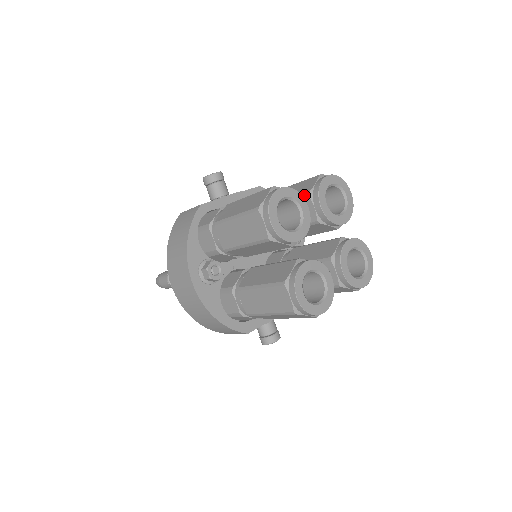
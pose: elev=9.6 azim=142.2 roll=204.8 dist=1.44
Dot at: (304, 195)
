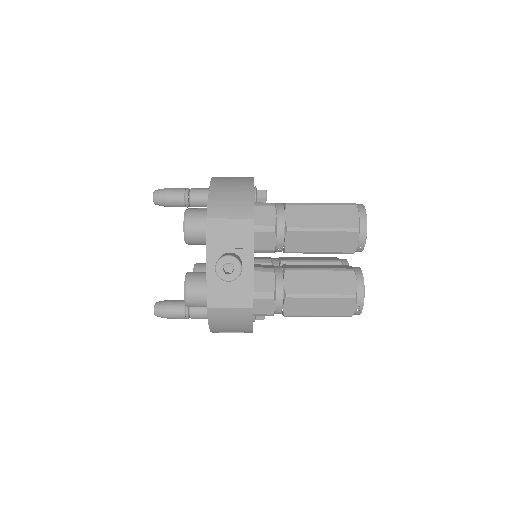
Dot at: occluded
